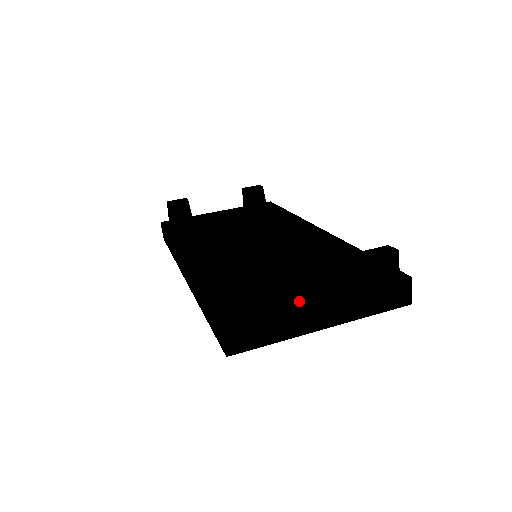
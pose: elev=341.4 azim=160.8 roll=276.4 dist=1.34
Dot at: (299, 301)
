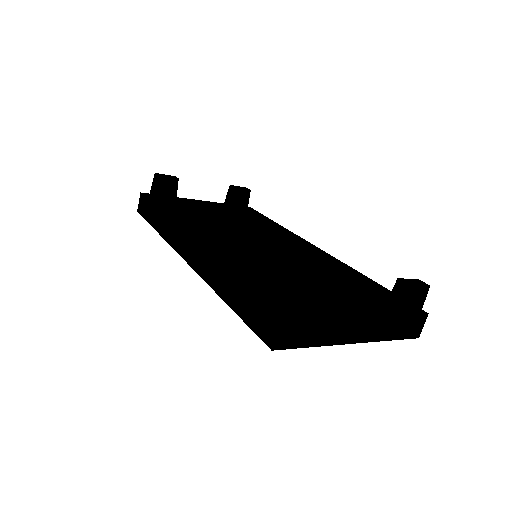
Dot at: occluded
